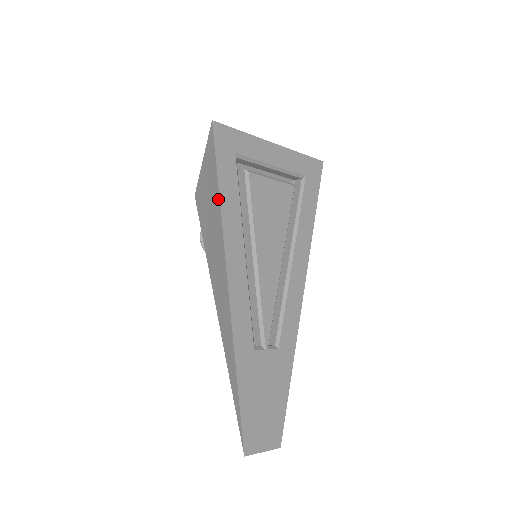
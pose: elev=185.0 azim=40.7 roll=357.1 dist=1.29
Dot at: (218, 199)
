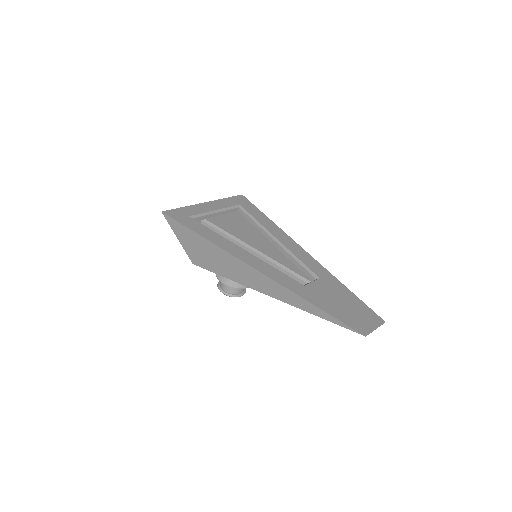
Dot at: (202, 238)
